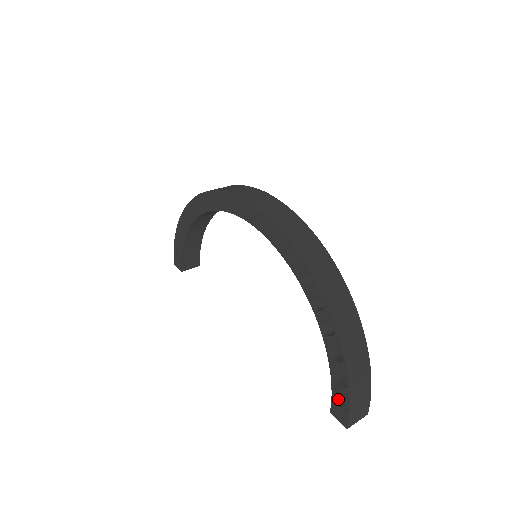
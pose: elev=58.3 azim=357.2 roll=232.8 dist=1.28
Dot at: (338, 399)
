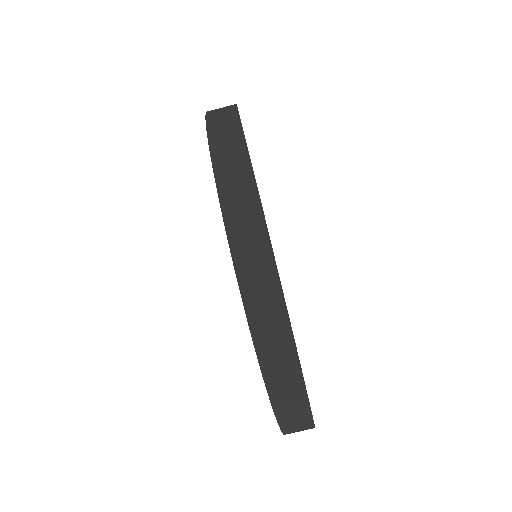
Dot at: occluded
